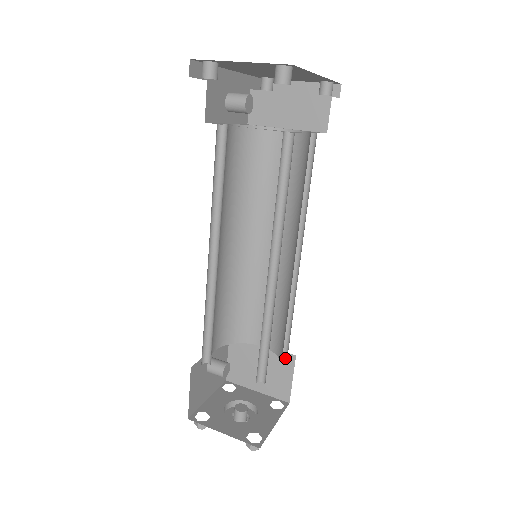
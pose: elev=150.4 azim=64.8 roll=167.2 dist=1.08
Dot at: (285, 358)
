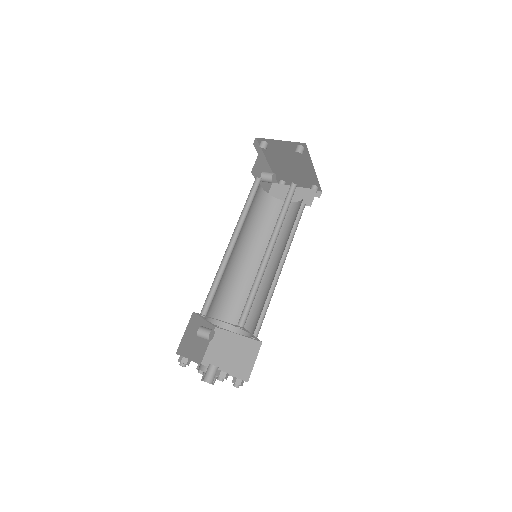
Dot at: (253, 344)
